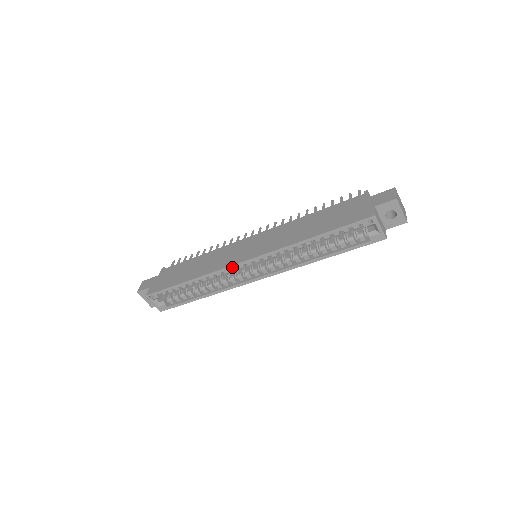
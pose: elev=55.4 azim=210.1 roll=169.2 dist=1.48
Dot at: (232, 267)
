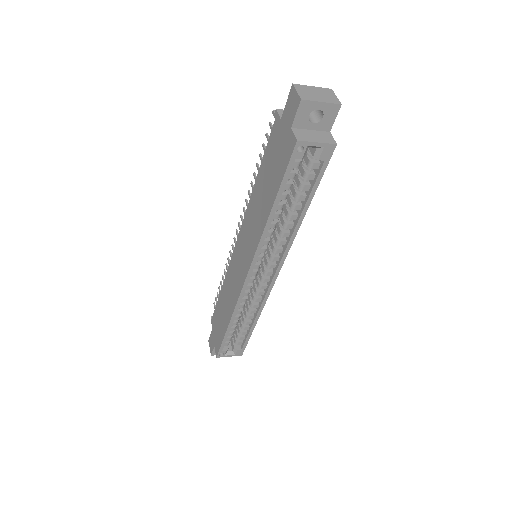
Dot at: (244, 289)
